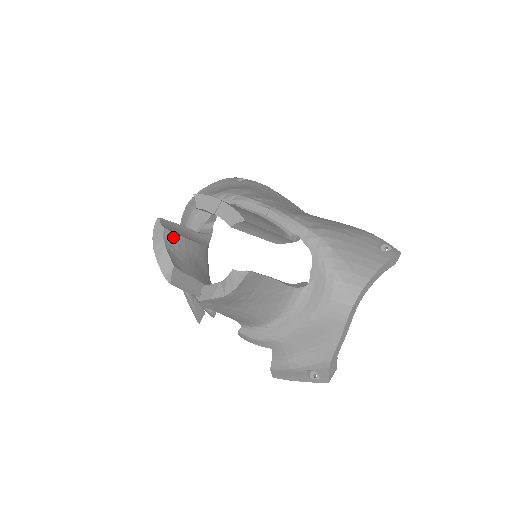
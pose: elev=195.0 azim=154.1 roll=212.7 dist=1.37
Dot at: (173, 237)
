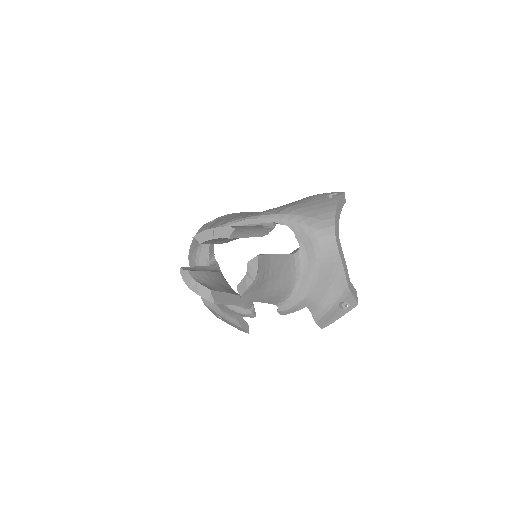
Dot at: (197, 274)
